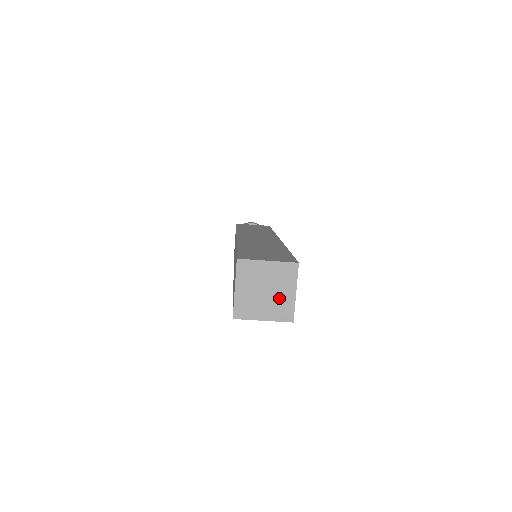
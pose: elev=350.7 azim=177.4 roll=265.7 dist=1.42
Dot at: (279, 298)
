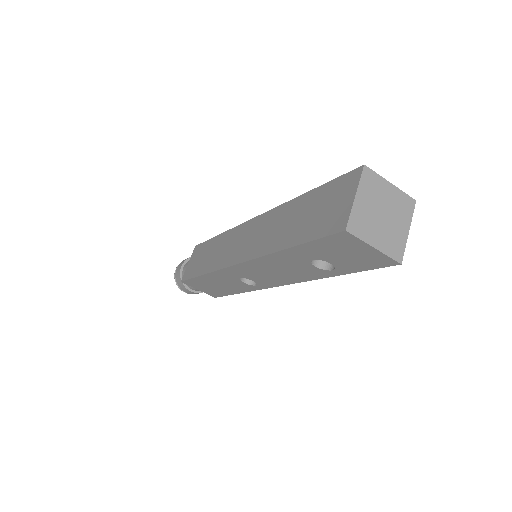
Dot at: (393, 229)
